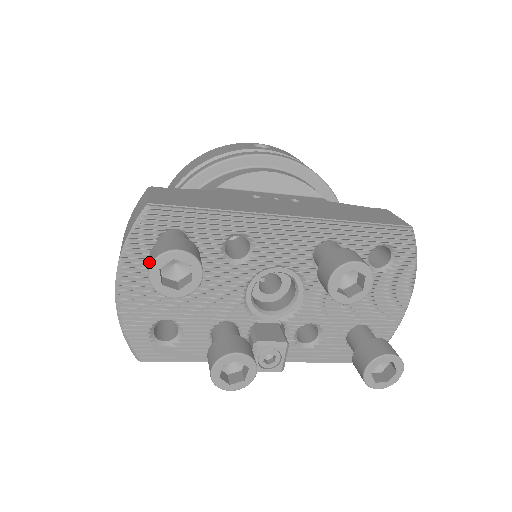
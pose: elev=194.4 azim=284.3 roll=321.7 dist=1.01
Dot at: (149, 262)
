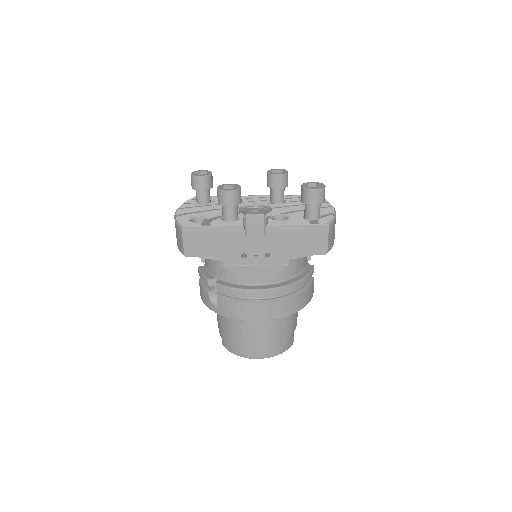
Dot at: occluded
